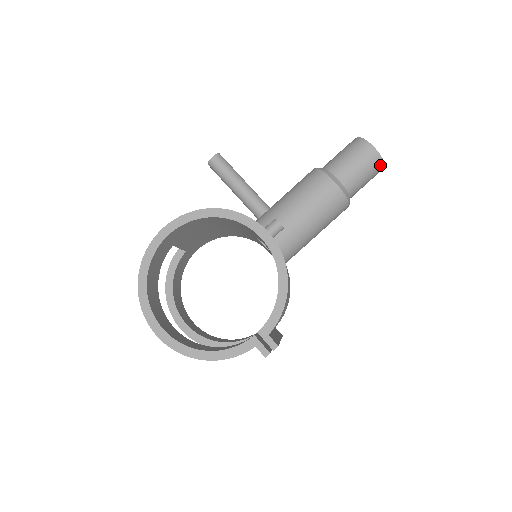
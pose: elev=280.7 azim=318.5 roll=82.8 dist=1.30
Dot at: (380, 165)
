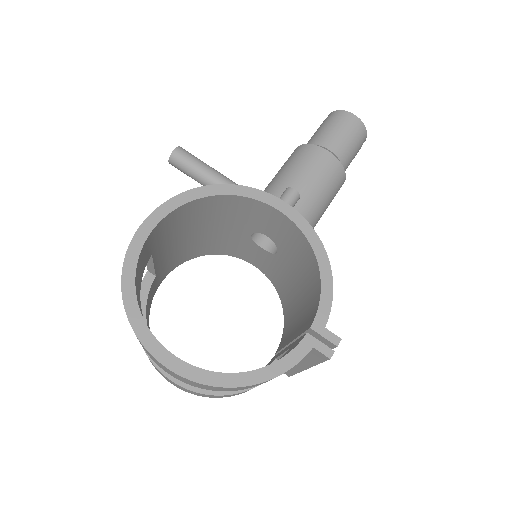
Dot at: (364, 135)
